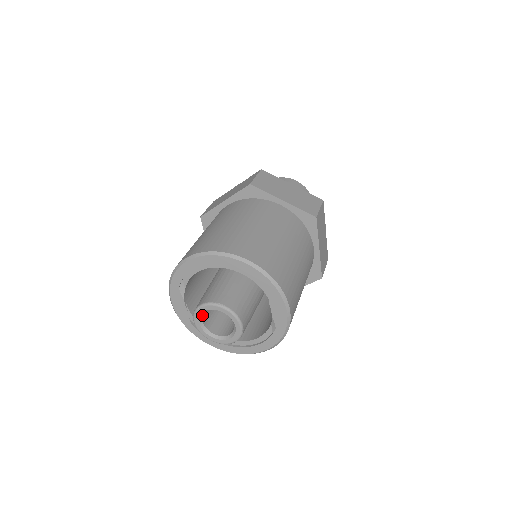
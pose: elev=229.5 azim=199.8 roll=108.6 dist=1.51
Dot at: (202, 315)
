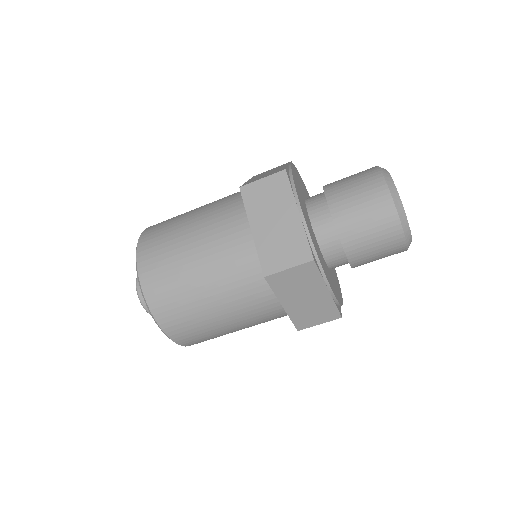
Dot at: occluded
